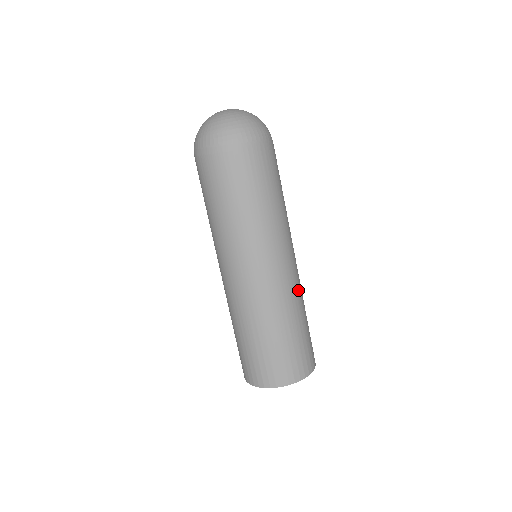
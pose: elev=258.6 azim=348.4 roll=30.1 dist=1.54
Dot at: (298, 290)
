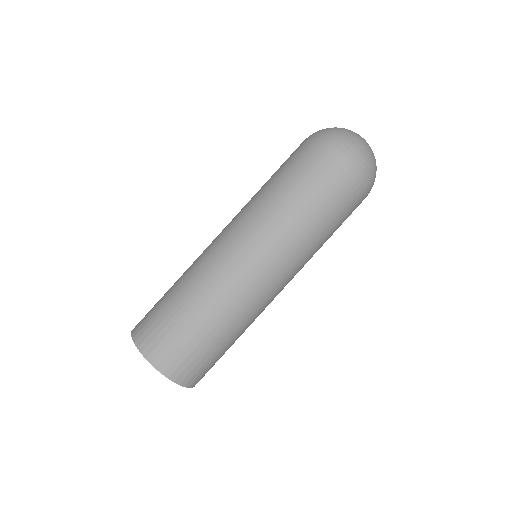
Dot at: occluded
